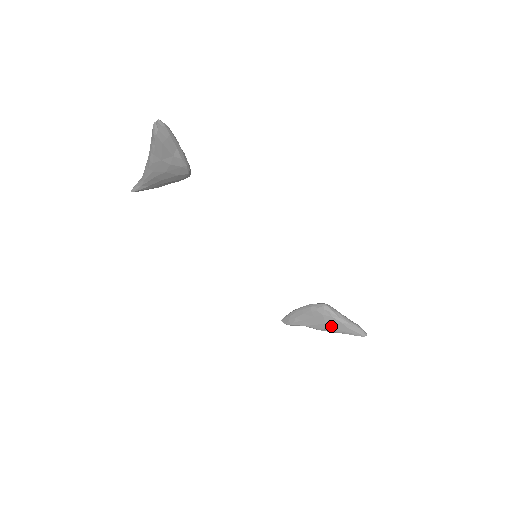
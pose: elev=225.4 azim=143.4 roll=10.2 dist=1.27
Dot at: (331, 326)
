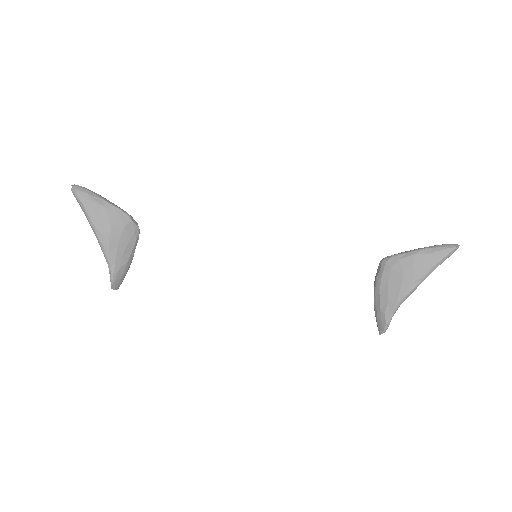
Dot at: (412, 270)
